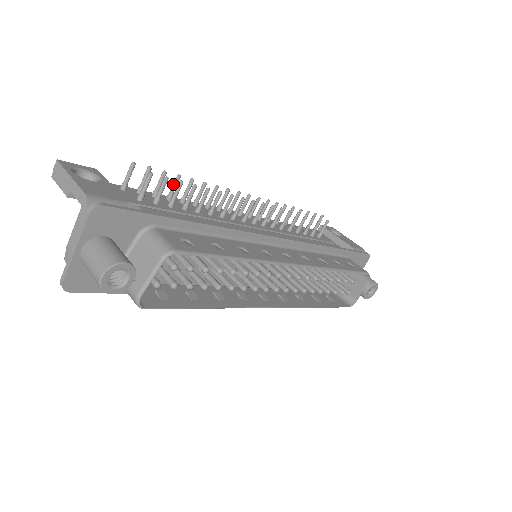
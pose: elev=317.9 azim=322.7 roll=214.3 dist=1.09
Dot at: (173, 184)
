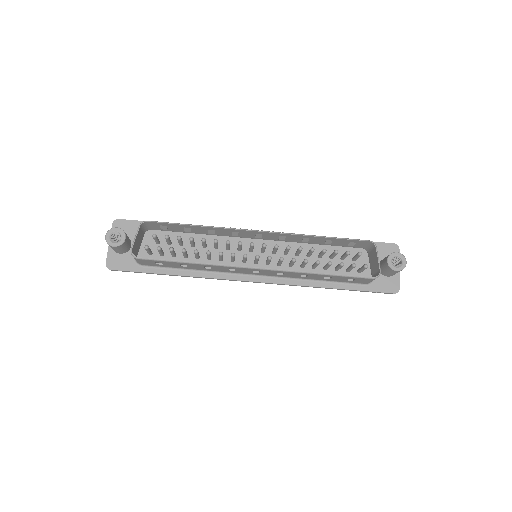
Dot at: occluded
